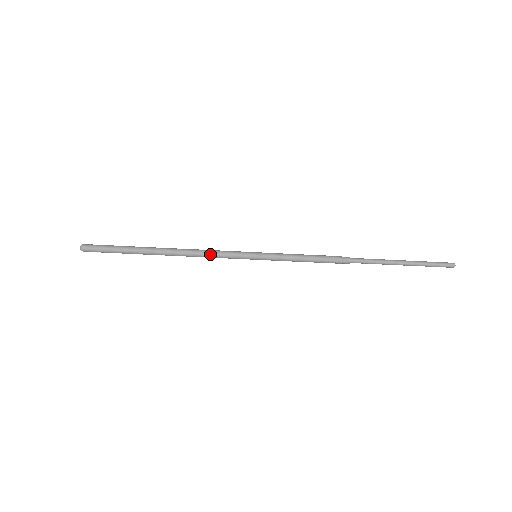
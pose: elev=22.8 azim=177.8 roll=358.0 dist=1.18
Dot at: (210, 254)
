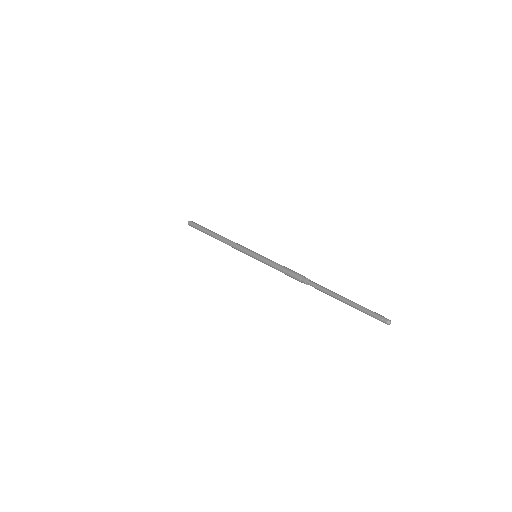
Dot at: (233, 246)
